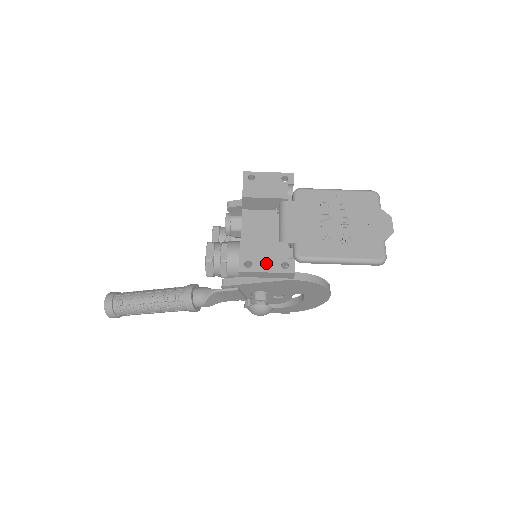
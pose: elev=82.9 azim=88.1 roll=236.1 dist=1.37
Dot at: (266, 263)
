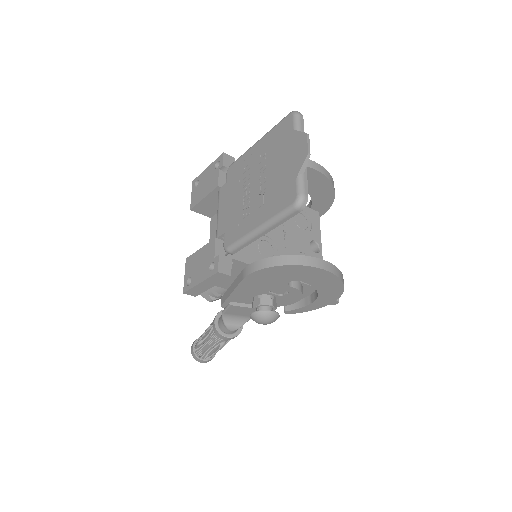
Dot at: (200, 273)
